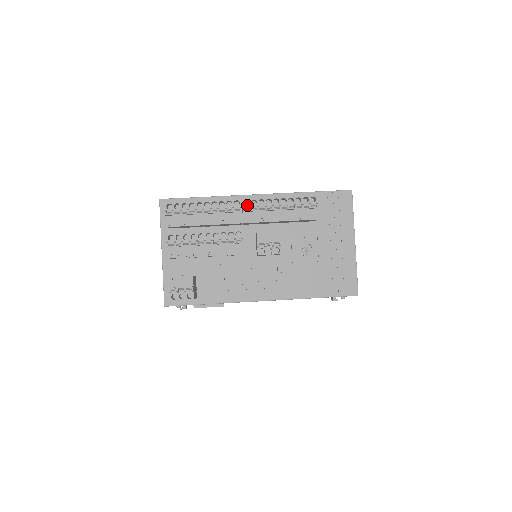
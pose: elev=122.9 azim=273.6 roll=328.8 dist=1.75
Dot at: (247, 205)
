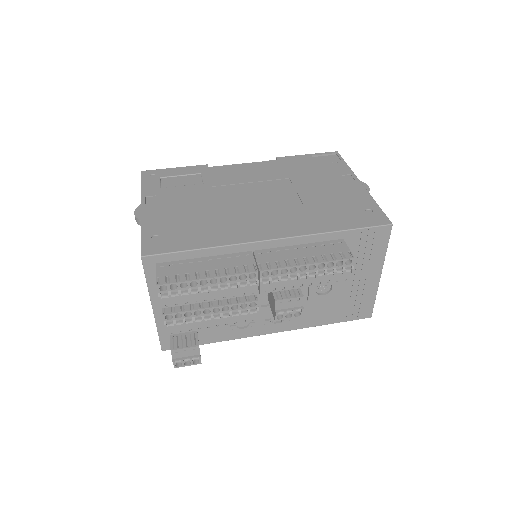
Dot at: occluded
